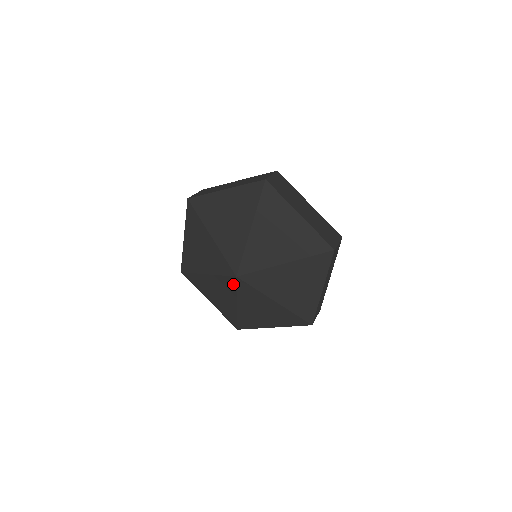
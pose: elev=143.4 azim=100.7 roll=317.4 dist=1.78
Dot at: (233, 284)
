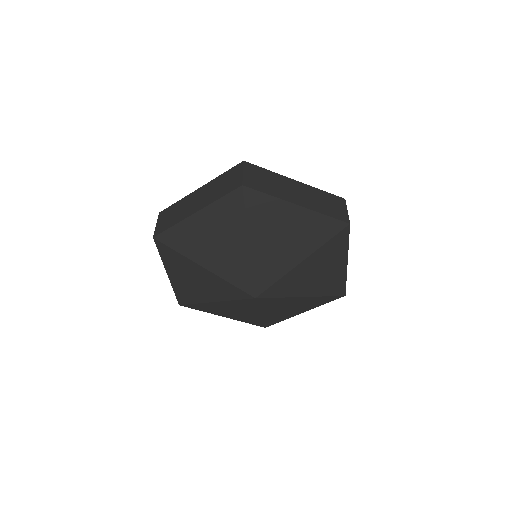
Dot at: (252, 303)
